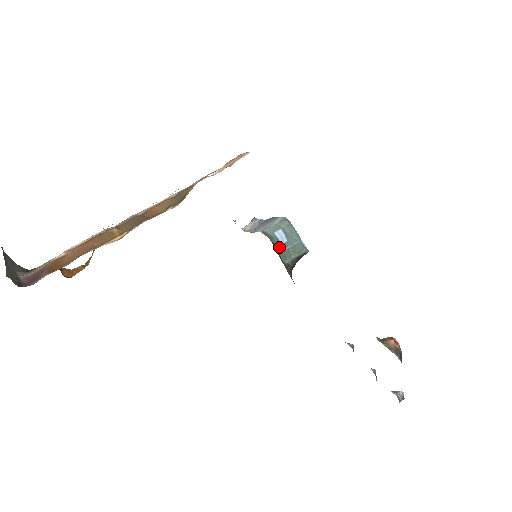
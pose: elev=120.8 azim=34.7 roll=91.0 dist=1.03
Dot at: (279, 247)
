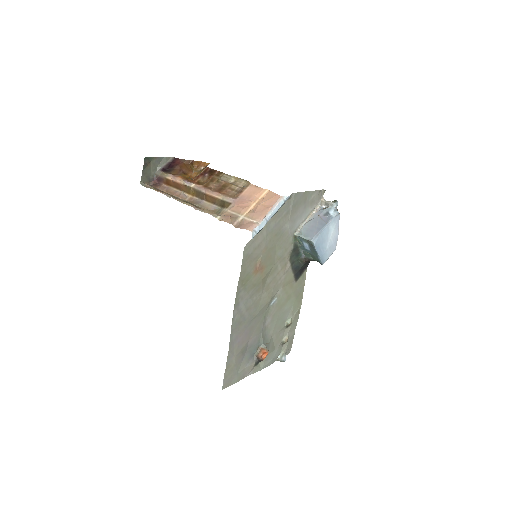
Dot at: (304, 248)
